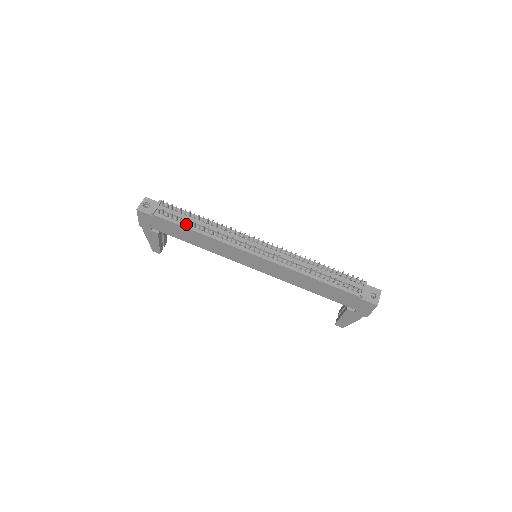
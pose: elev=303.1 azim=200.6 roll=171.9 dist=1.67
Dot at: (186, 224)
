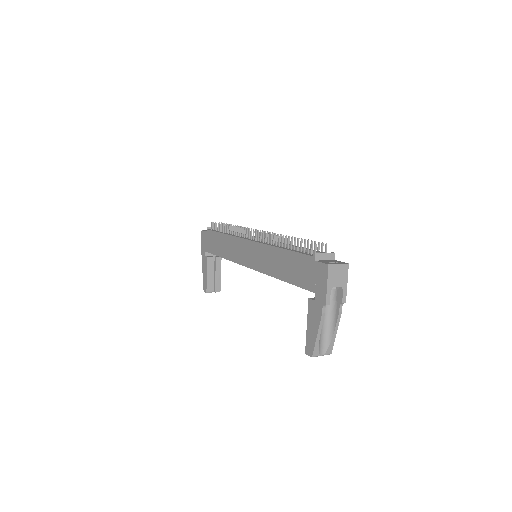
Dot at: occluded
